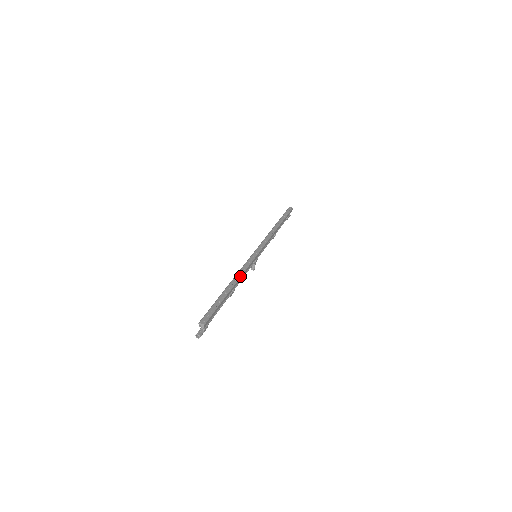
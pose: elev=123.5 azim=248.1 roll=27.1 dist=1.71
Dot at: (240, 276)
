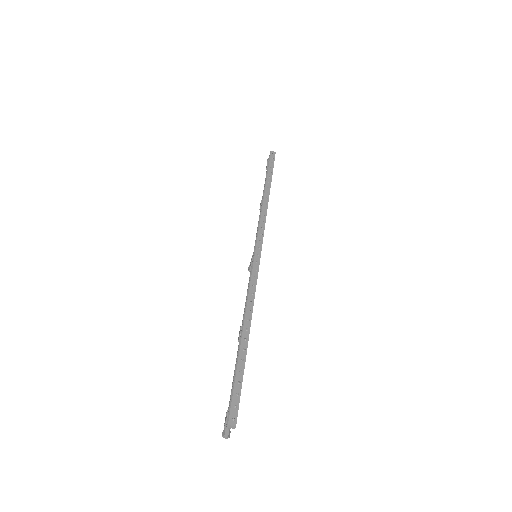
Dot at: (252, 308)
